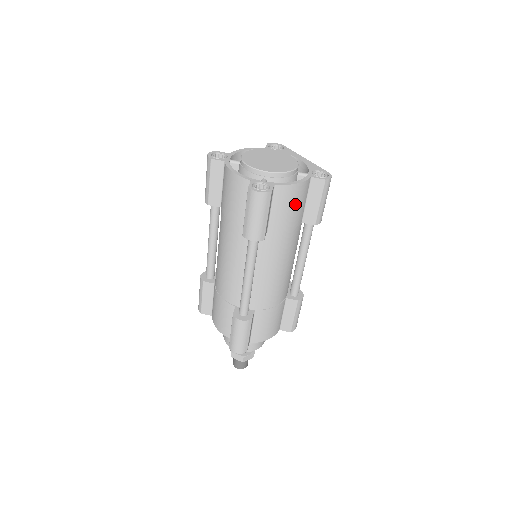
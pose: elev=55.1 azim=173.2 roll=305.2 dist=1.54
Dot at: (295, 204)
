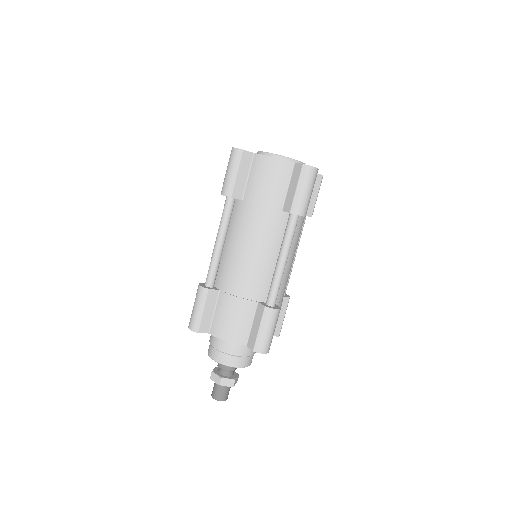
Dot at: occluded
